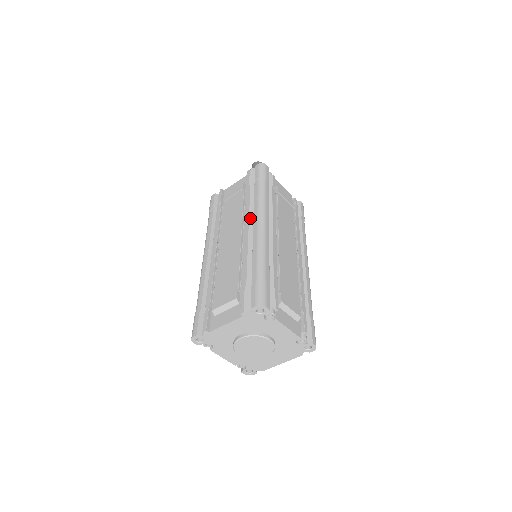
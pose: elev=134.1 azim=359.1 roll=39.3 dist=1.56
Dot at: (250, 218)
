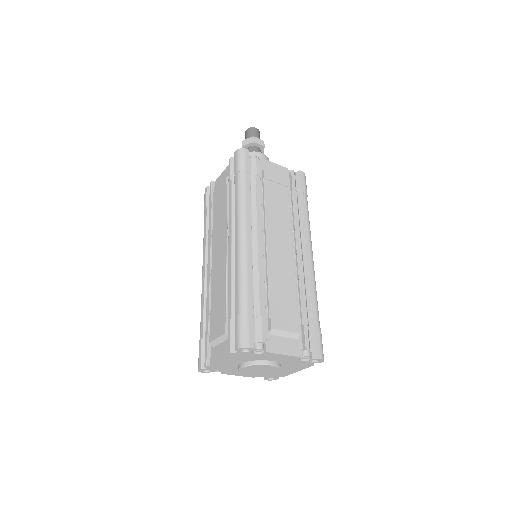
Dot at: (232, 227)
